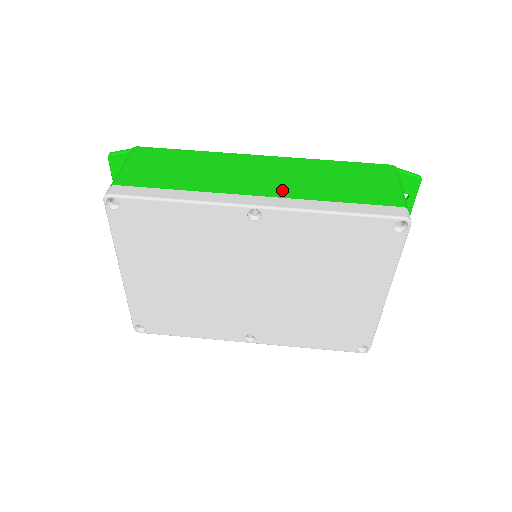
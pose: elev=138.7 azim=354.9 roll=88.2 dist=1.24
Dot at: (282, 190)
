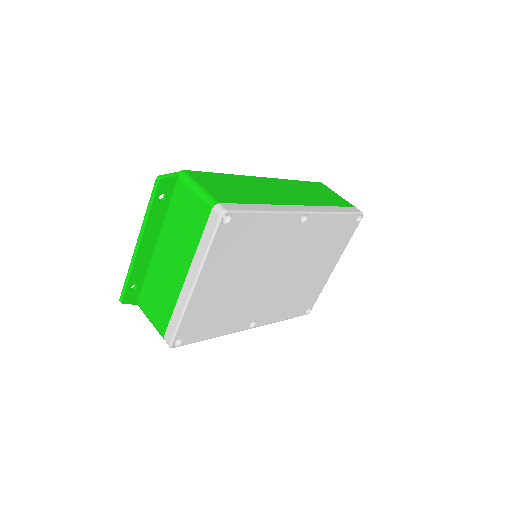
Dot at: (304, 201)
